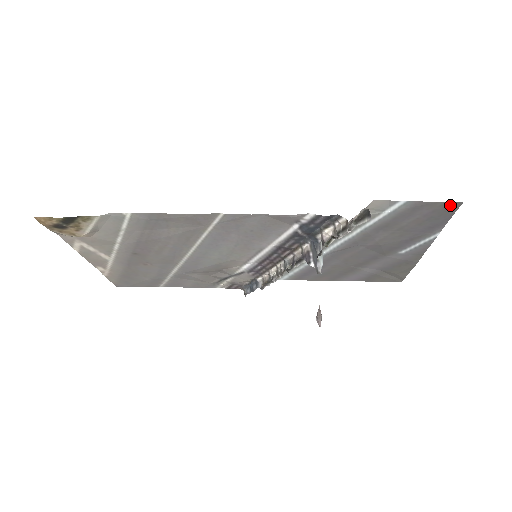
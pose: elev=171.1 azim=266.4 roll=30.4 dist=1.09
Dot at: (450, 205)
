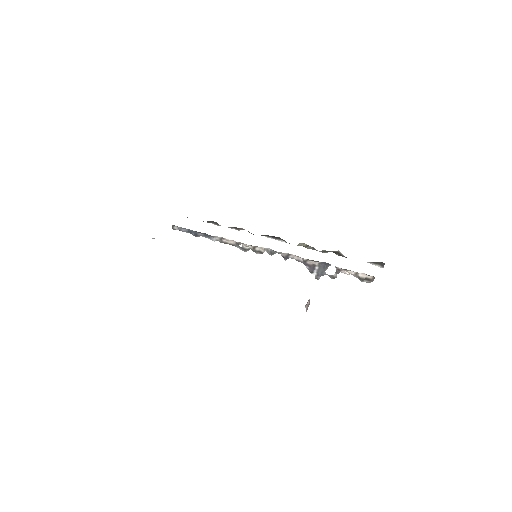
Dot at: occluded
